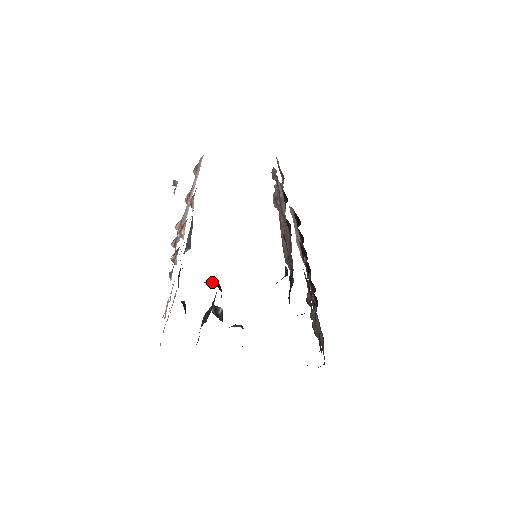
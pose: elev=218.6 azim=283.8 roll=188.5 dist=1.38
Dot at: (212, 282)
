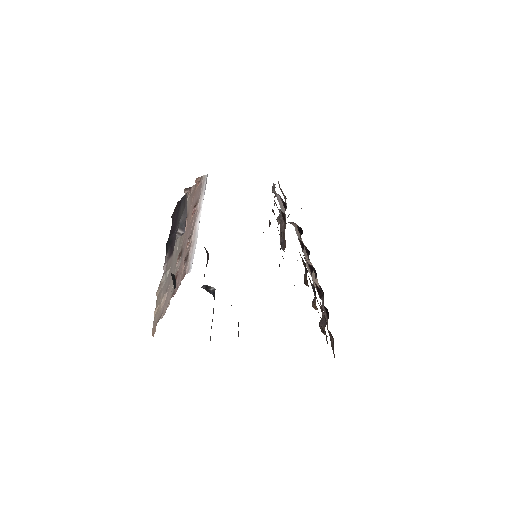
Dot at: occluded
